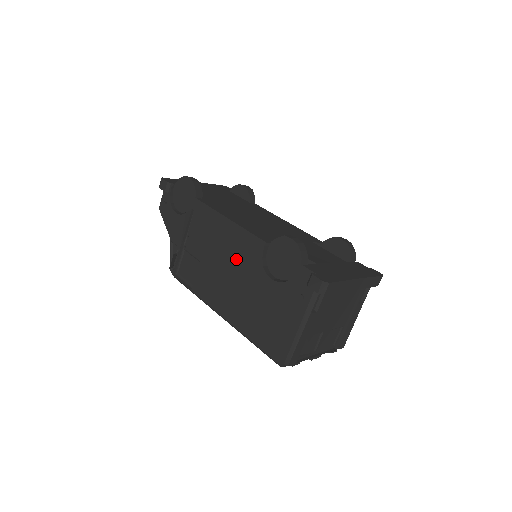
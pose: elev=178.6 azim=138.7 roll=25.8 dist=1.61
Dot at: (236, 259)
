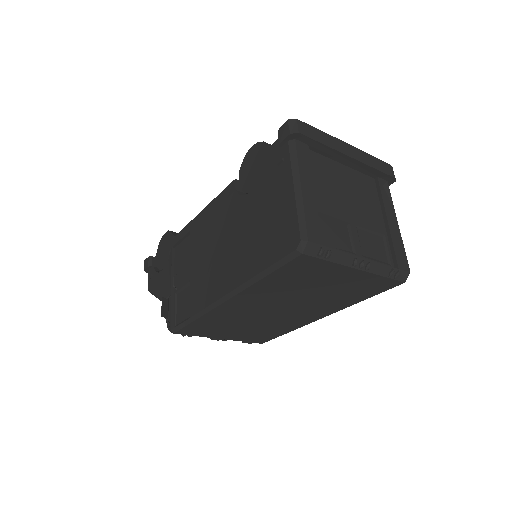
Dot at: (216, 226)
